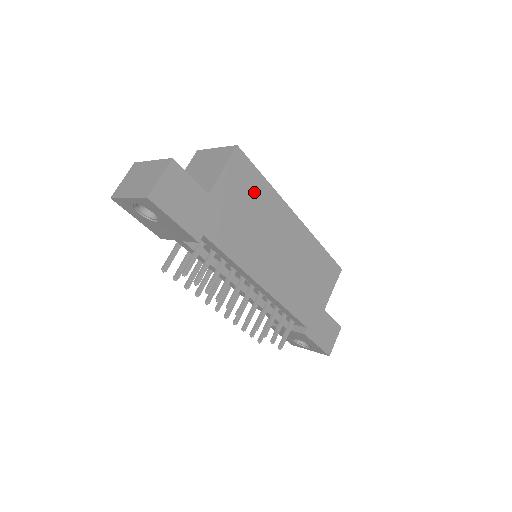
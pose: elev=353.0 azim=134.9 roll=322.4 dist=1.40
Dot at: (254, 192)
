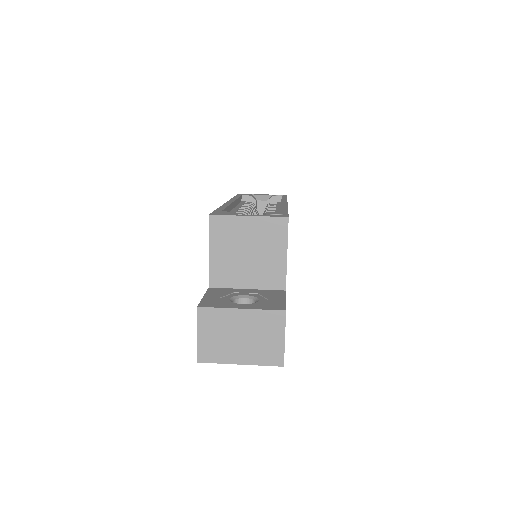
Dot at: occluded
